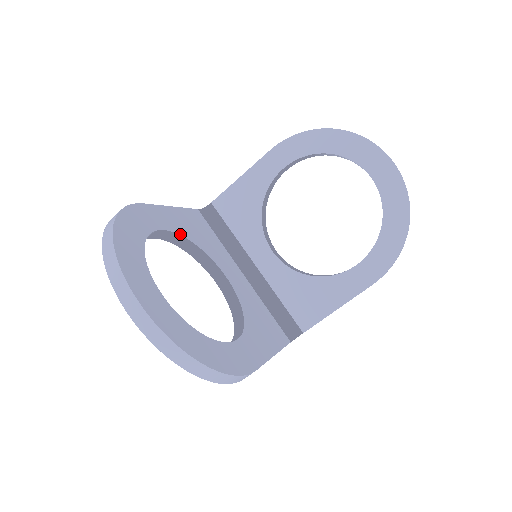
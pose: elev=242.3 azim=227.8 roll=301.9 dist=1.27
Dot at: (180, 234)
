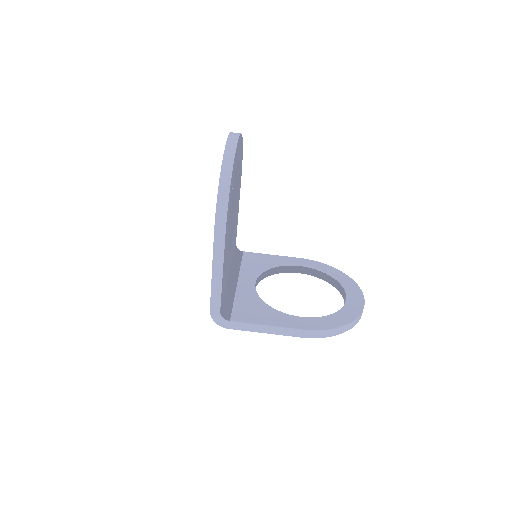
Dot at: occluded
